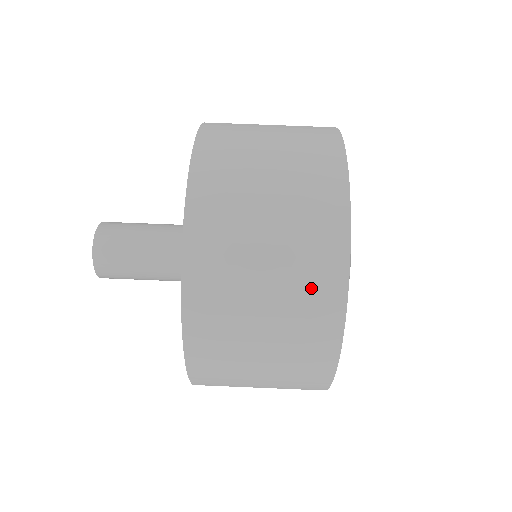
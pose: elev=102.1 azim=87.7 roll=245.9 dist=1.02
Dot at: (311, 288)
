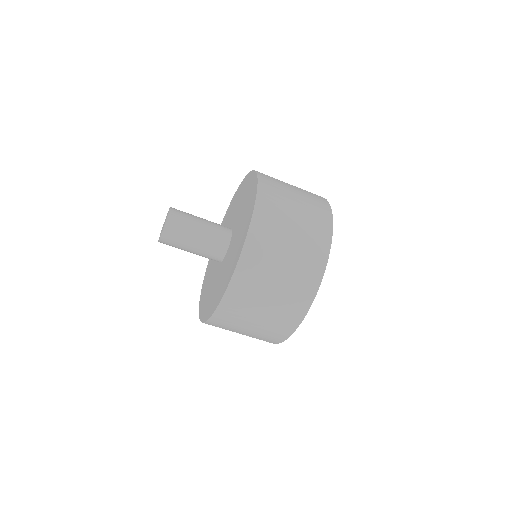
Dot at: occluded
